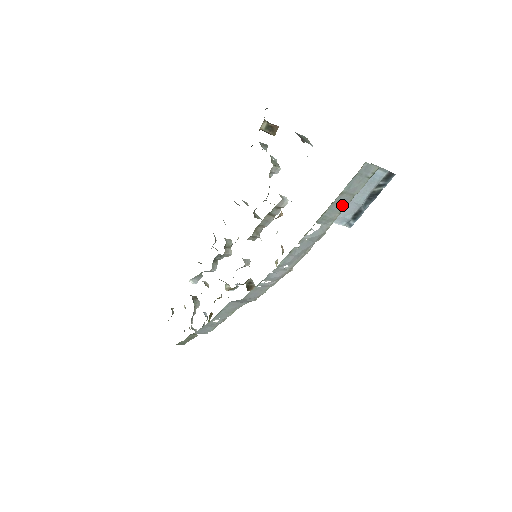
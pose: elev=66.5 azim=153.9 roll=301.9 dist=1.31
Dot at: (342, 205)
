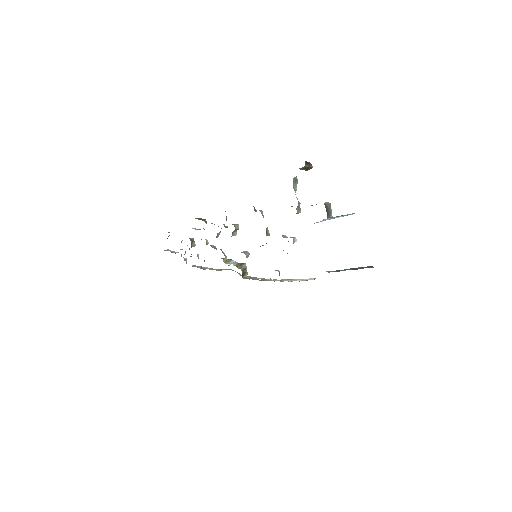
Dot at: occluded
